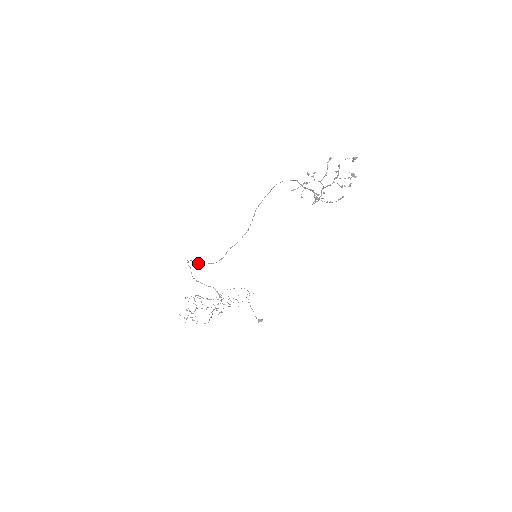
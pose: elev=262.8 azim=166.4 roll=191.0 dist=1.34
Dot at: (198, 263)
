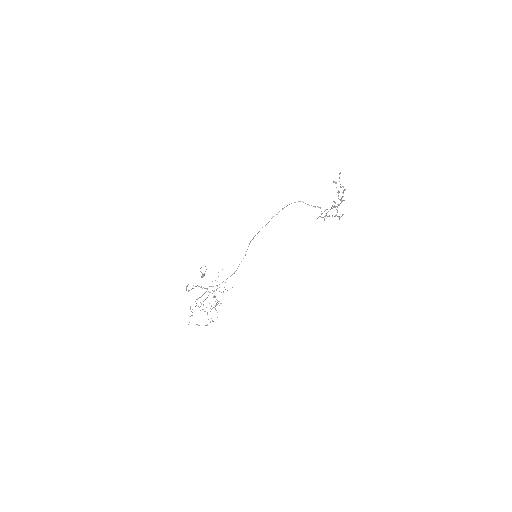
Dot at: occluded
